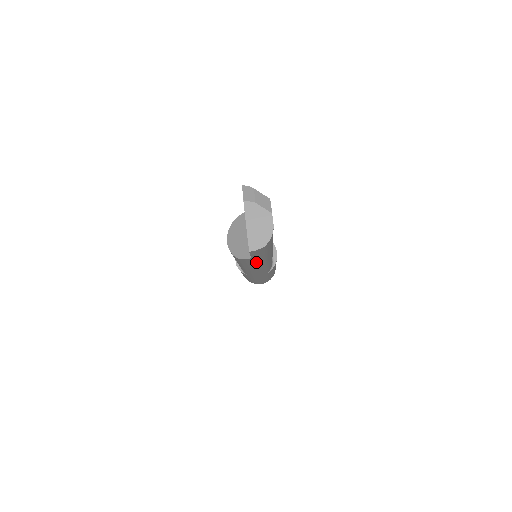
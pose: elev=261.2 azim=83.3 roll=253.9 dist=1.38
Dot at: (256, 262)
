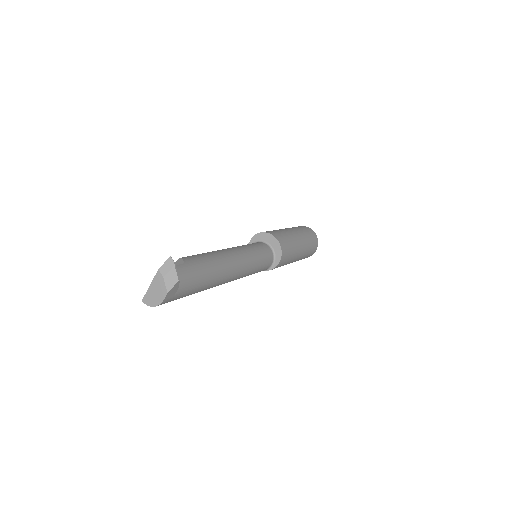
Dot at: occluded
